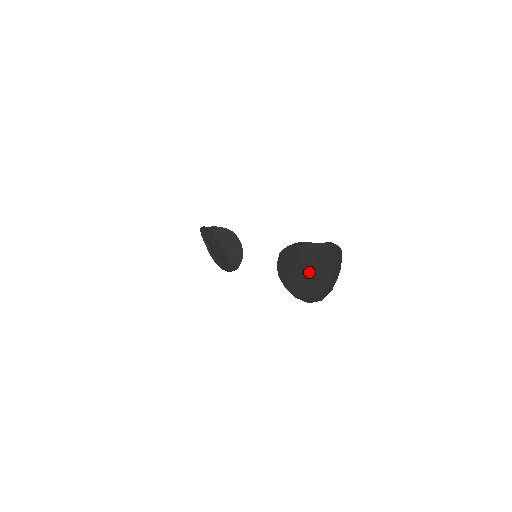
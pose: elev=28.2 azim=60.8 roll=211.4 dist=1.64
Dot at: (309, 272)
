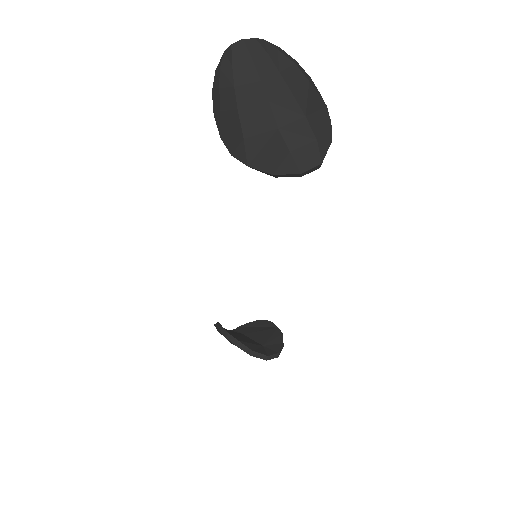
Dot at: (259, 99)
